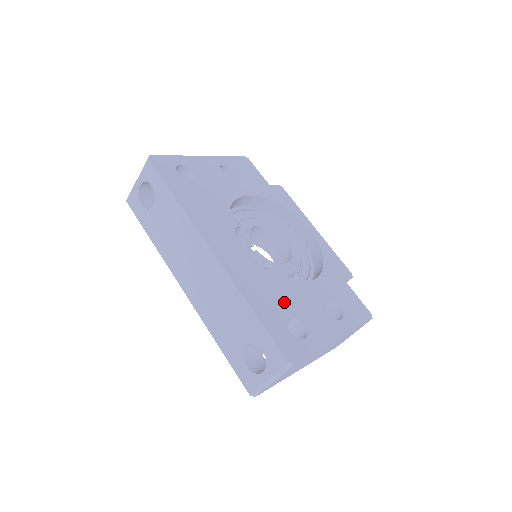
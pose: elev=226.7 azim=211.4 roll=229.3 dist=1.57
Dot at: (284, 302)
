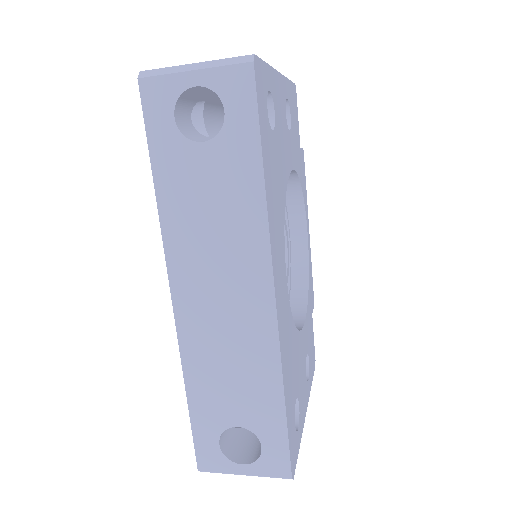
Dot at: (295, 373)
